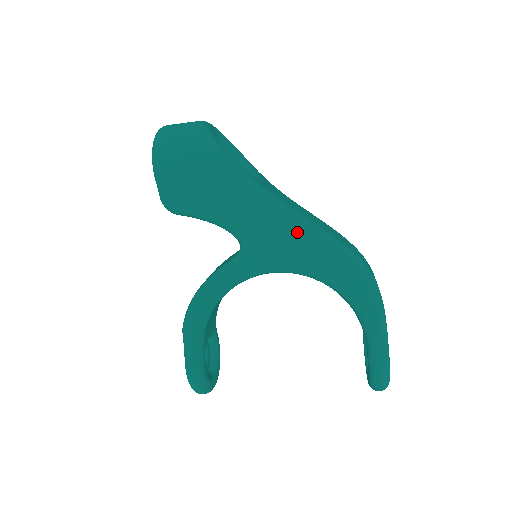
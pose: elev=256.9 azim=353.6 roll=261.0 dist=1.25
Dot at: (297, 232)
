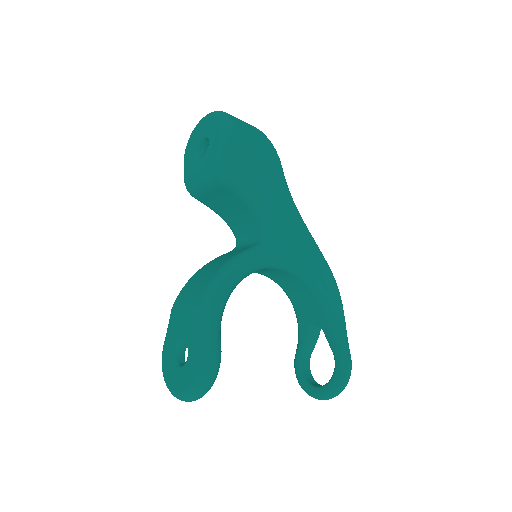
Dot at: (306, 237)
